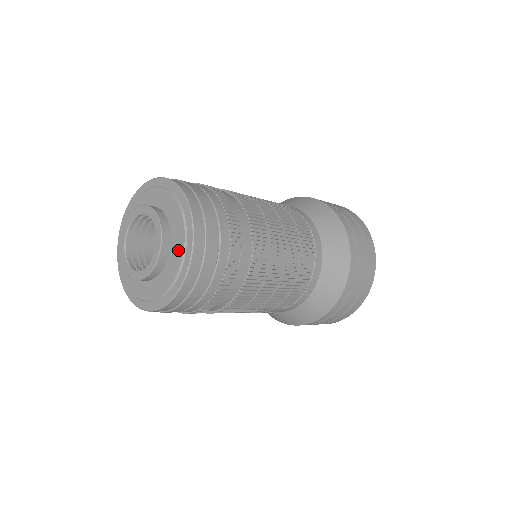
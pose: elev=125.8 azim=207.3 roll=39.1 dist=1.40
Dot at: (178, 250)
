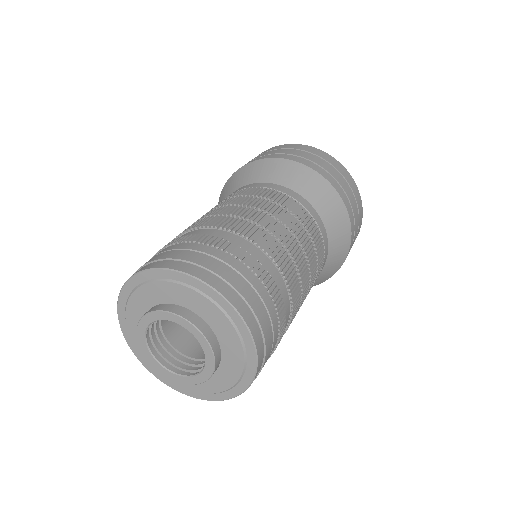
Dot at: (227, 378)
